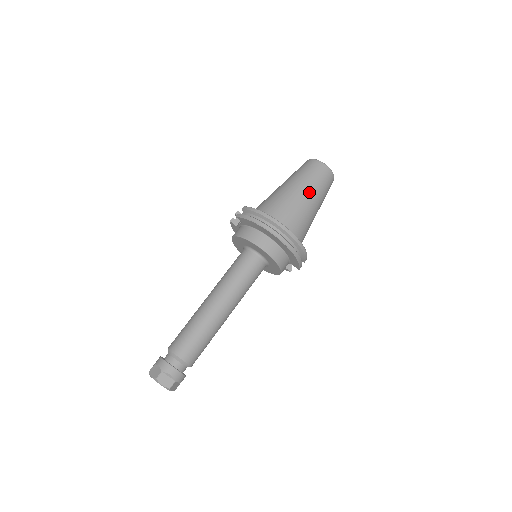
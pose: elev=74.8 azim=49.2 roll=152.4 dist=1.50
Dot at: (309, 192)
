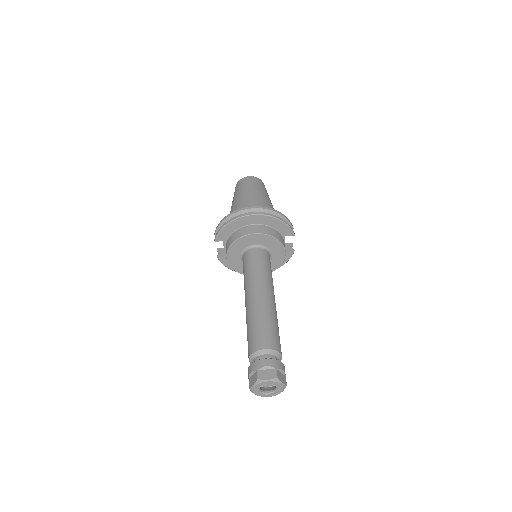
Dot at: (250, 192)
